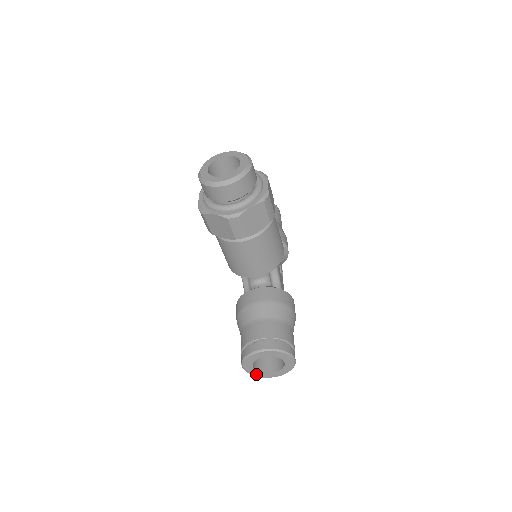
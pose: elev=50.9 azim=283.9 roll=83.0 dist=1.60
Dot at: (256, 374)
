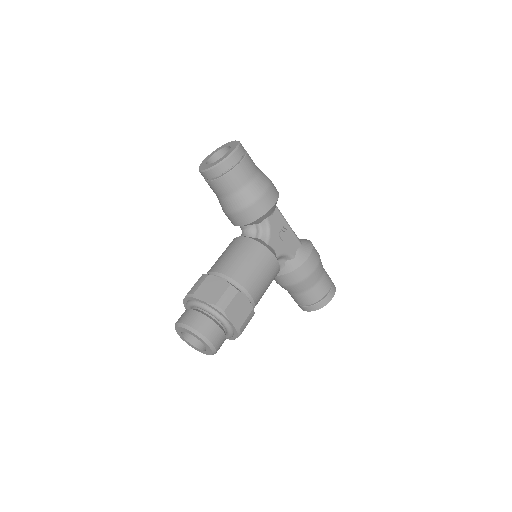
Dot at: occluded
